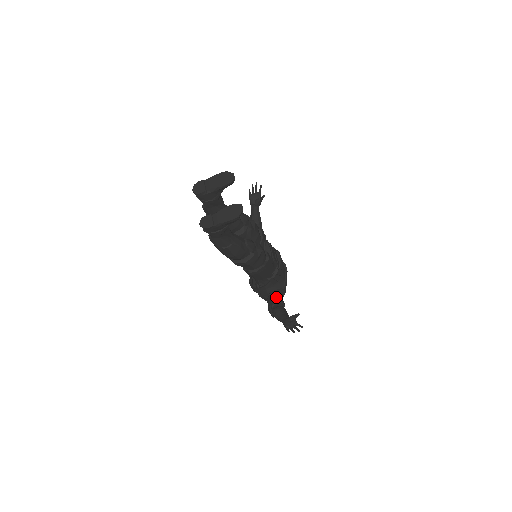
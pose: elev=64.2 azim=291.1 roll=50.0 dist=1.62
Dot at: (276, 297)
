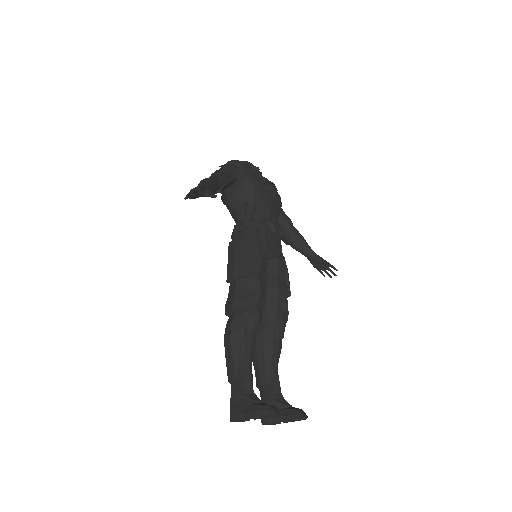
Dot at: occluded
